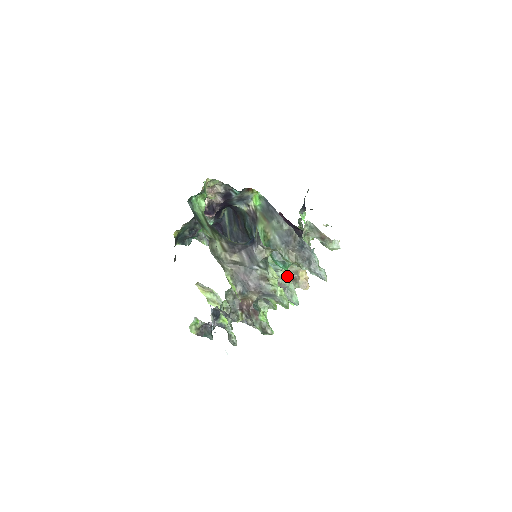
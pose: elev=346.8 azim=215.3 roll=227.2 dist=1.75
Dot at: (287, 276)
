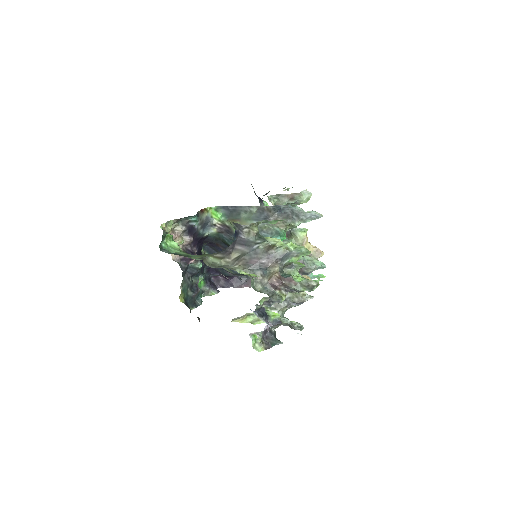
Dot at: occluded
